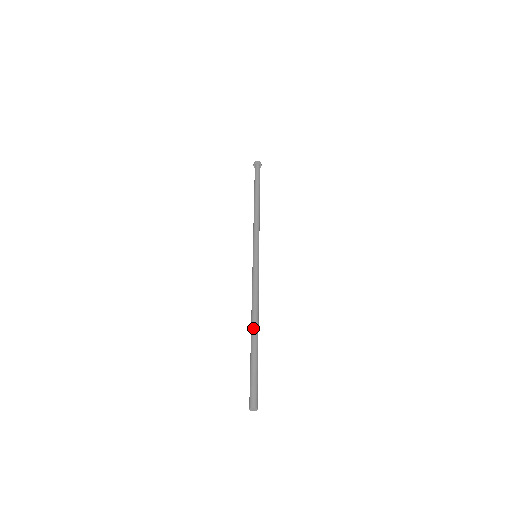
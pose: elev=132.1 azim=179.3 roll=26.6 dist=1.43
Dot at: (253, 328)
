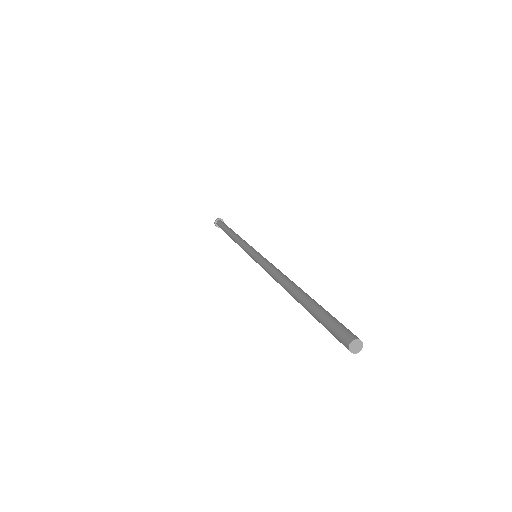
Dot at: occluded
